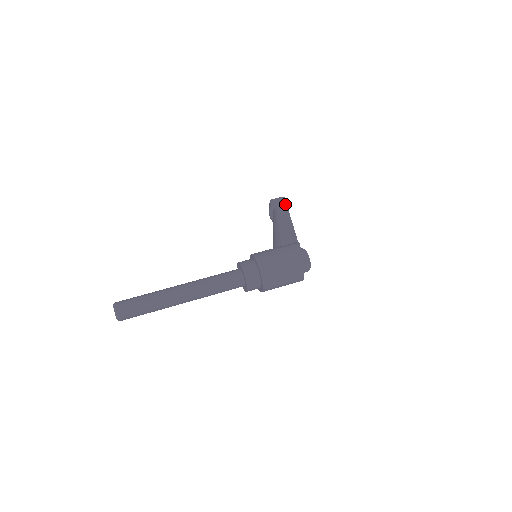
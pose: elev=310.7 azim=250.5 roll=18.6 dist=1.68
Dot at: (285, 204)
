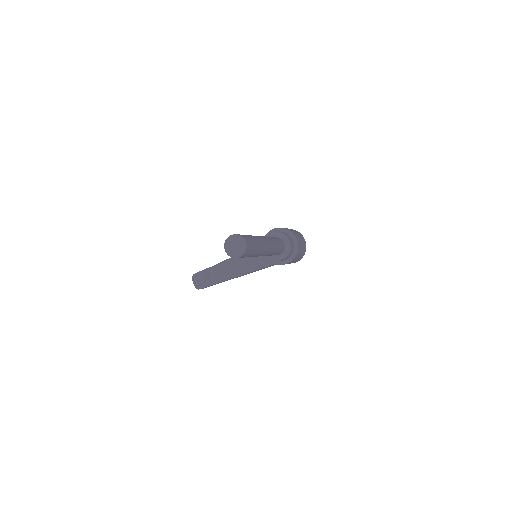
Dot at: occluded
